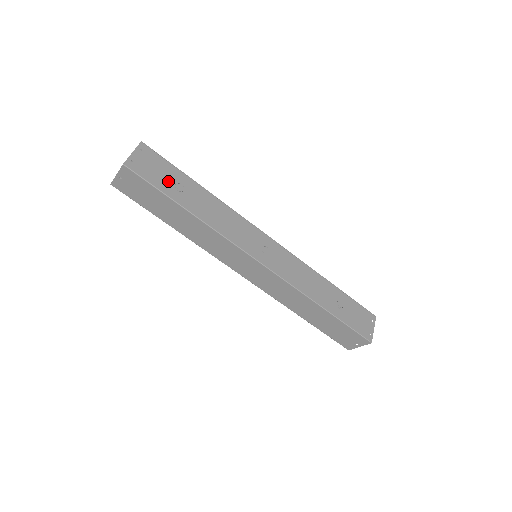
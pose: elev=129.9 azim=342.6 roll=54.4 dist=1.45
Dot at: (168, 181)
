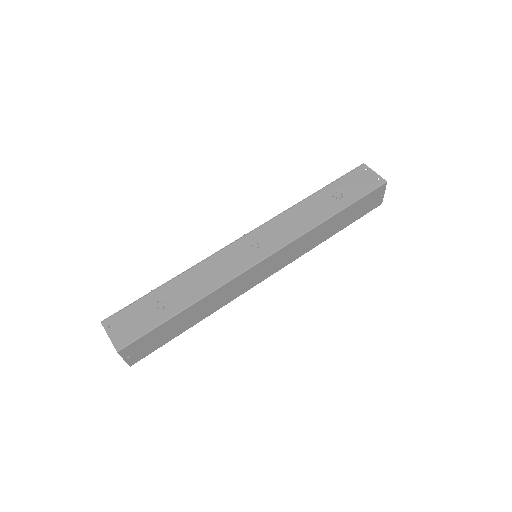
Dot at: (150, 314)
